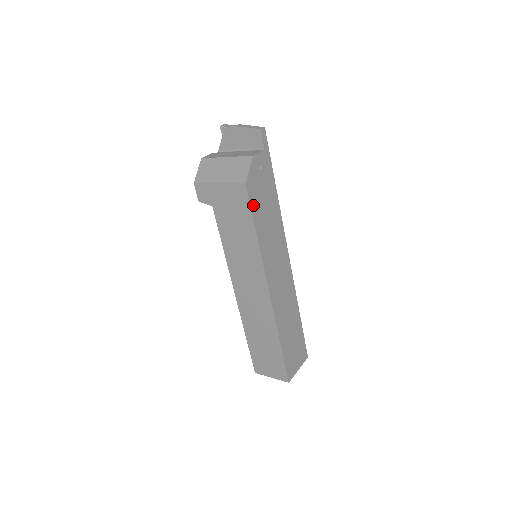
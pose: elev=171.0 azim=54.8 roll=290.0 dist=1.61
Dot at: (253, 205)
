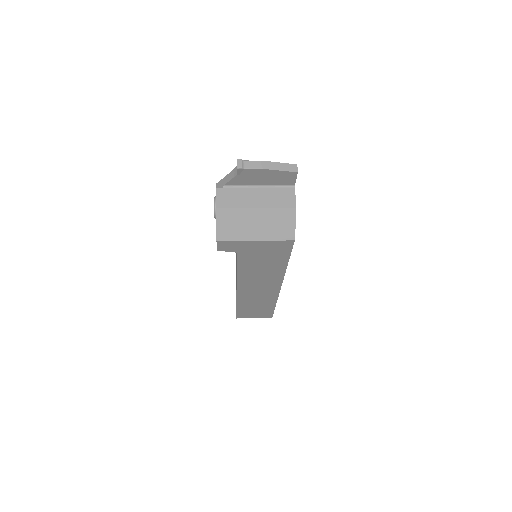
Dot at: occluded
